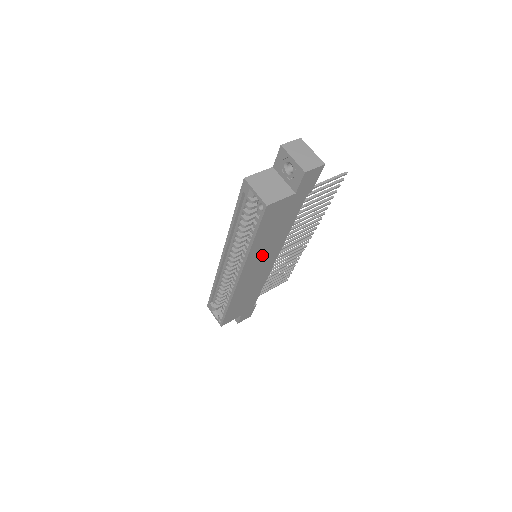
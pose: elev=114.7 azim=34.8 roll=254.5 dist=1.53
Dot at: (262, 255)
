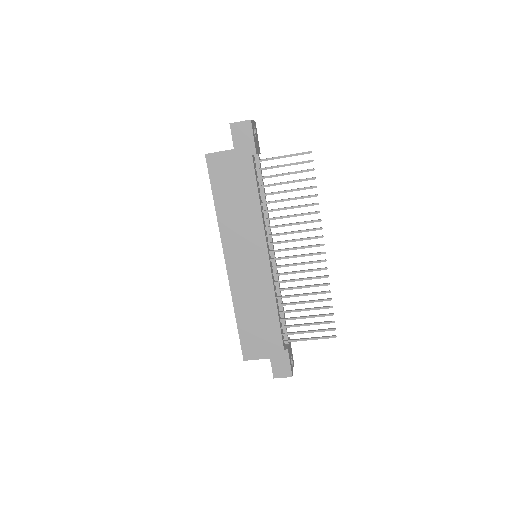
Dot at: (240, 235)
